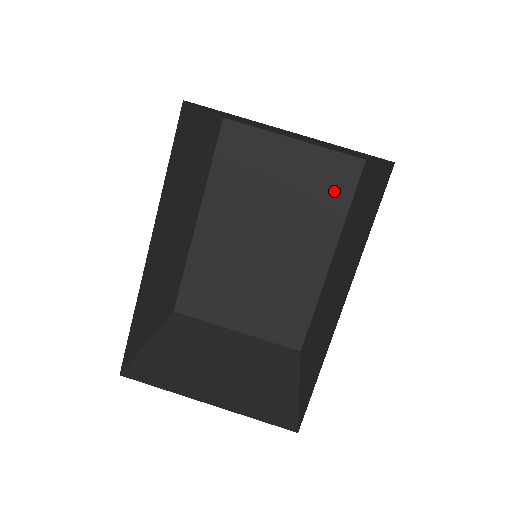
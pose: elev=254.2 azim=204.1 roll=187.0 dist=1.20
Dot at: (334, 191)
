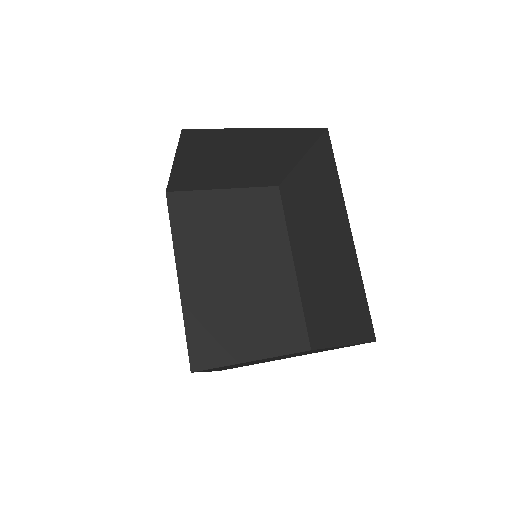
Dot at: (269, 214)
